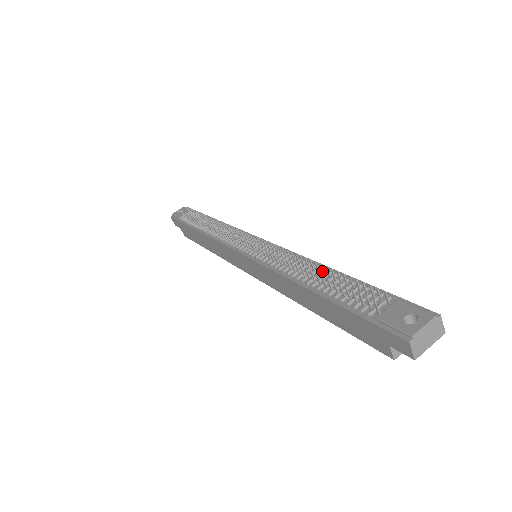
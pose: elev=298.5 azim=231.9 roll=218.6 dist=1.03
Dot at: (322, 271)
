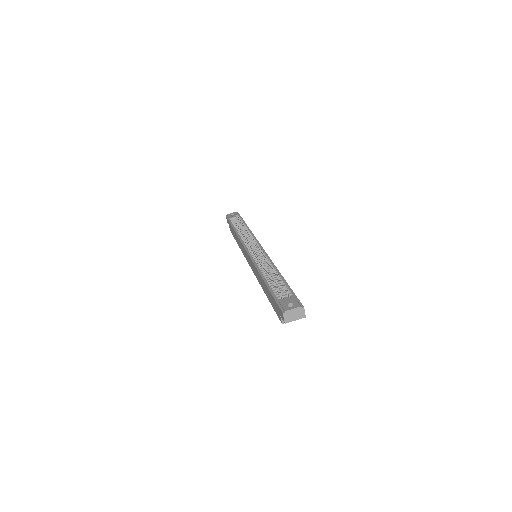
Dot at: (274, 273)
